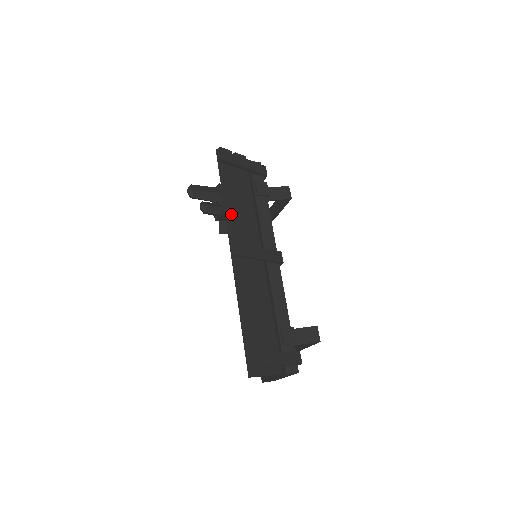
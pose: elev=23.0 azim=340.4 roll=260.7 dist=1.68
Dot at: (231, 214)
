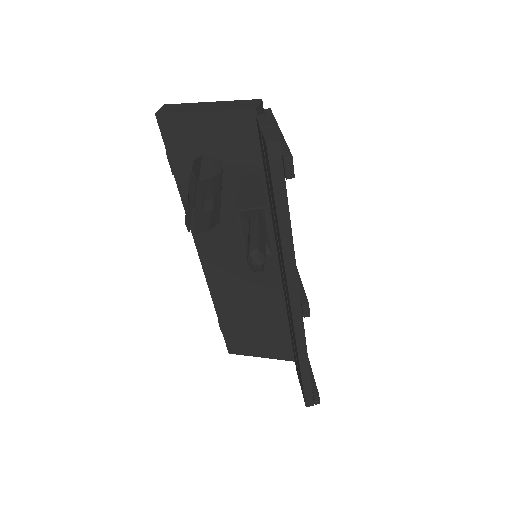
Dot at: (295, 259)
